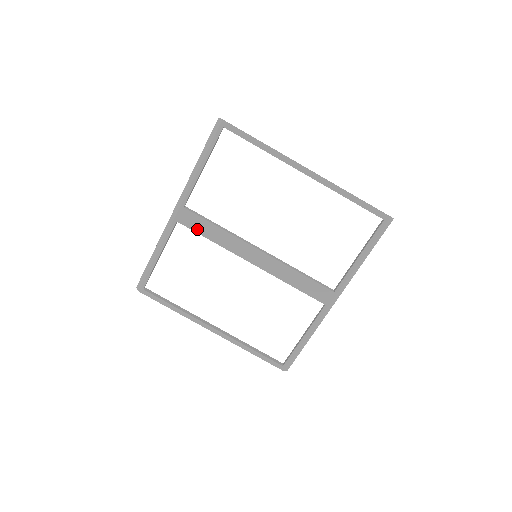
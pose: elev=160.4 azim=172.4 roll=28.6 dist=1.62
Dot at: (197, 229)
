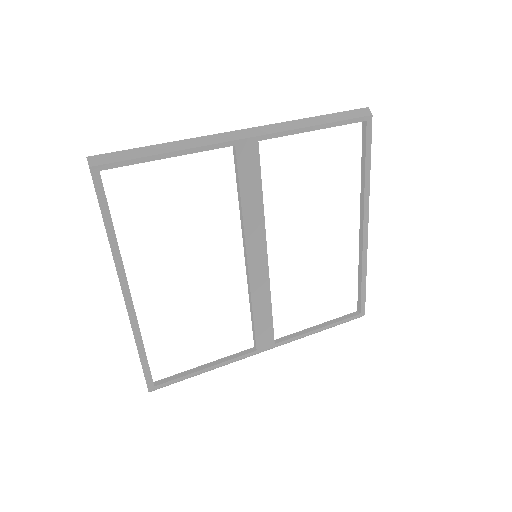
Dot at: (243, 176)
